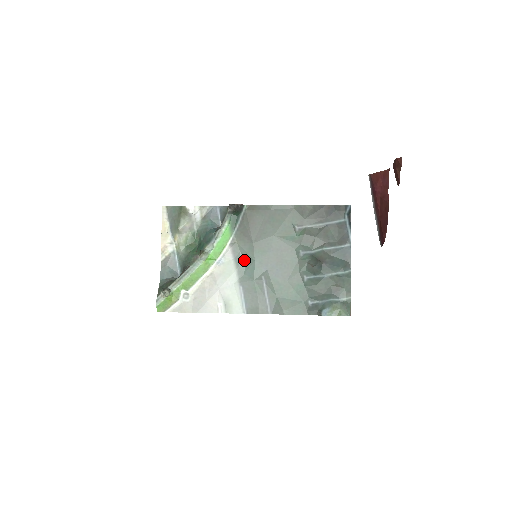
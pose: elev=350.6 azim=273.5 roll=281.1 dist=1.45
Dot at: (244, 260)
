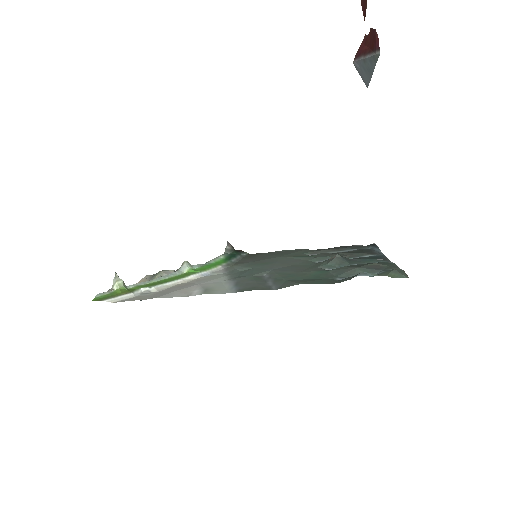
Dot at: (240, 272)
